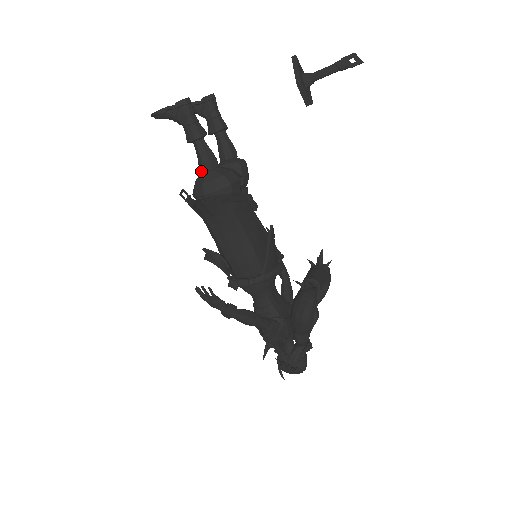
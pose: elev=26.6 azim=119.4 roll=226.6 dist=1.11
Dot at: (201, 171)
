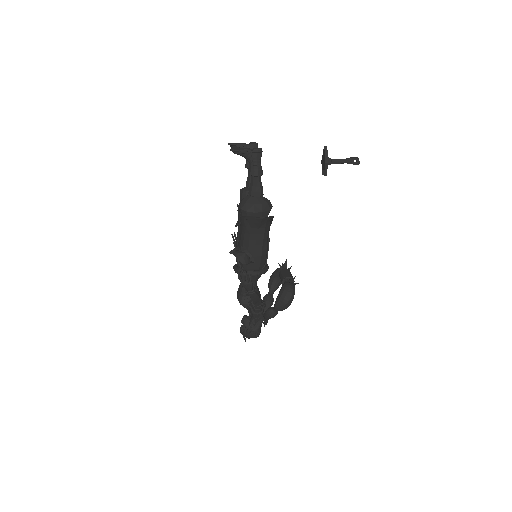
Dot at: (252, 195)
